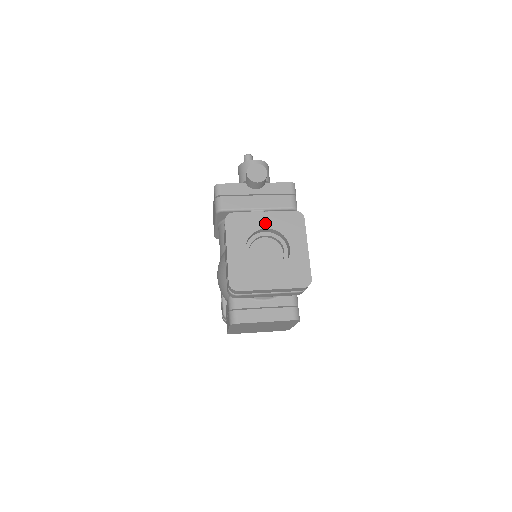
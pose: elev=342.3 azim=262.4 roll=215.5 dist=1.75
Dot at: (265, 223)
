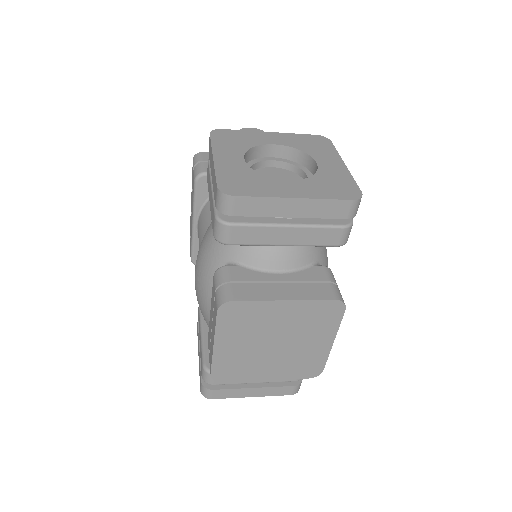
Dot at: (272, 140)
